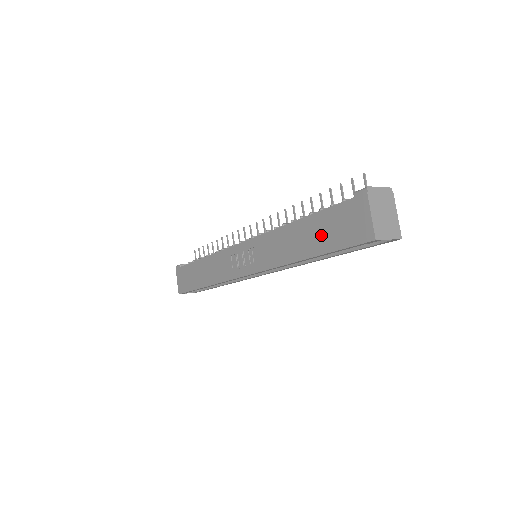
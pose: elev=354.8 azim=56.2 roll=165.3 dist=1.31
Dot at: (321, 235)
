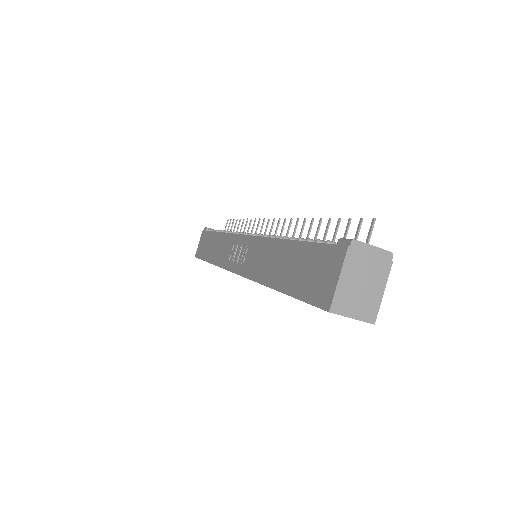
Dot at: (294, 270)
